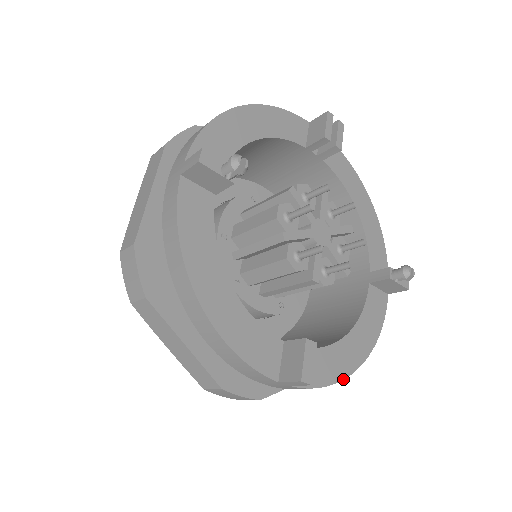
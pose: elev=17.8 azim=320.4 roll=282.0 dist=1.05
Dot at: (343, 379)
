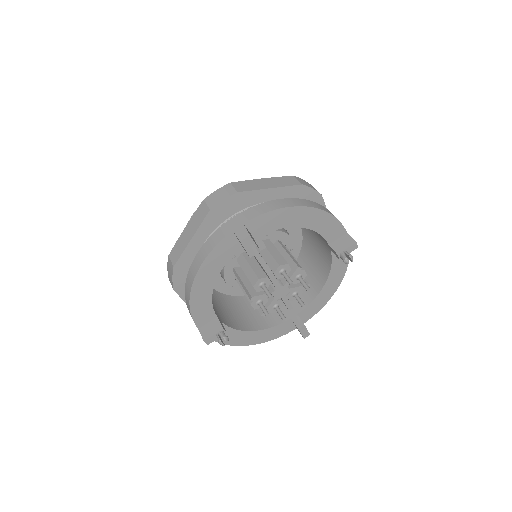
Dot at: occluded
